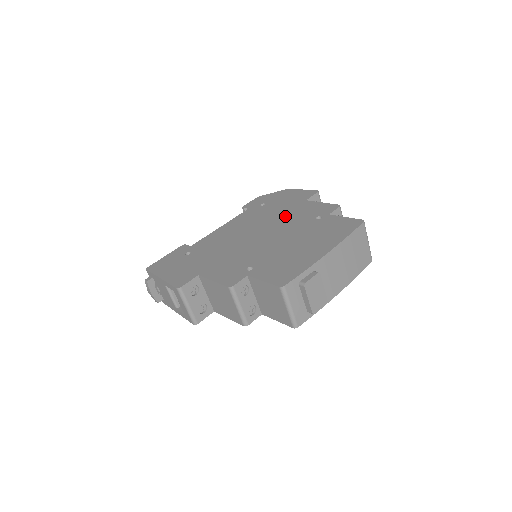
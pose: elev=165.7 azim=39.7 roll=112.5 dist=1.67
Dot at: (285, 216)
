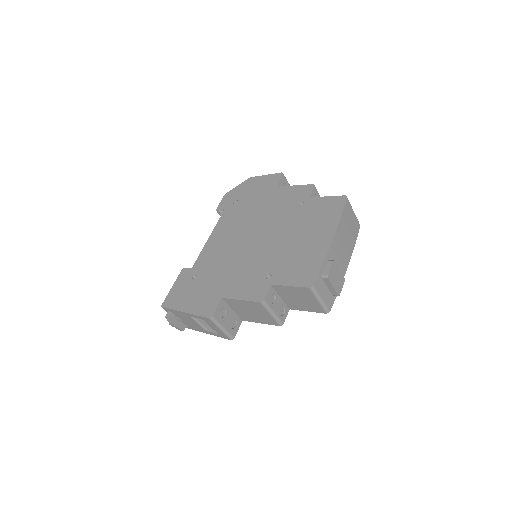
Dot at: (267, 210)
